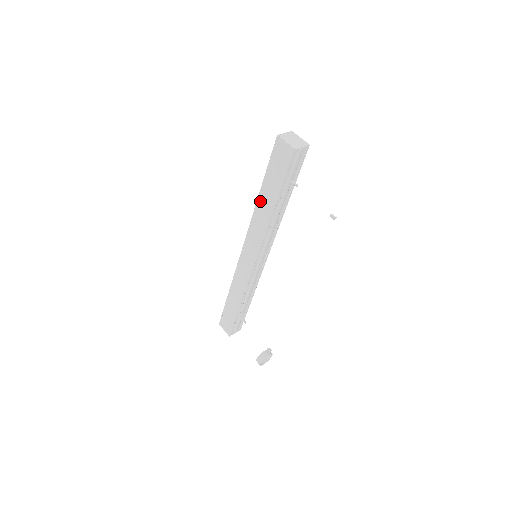
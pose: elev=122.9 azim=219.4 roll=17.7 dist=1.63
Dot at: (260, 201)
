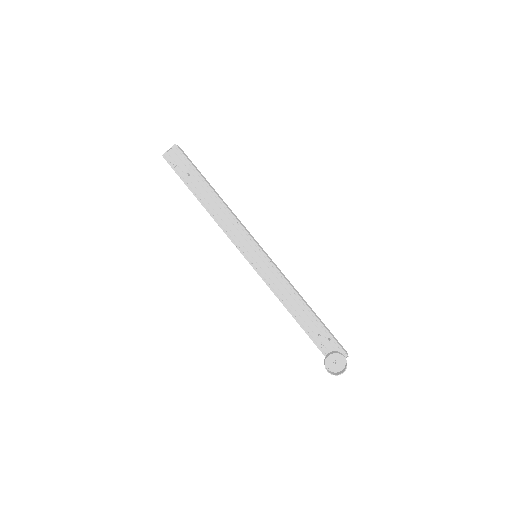
Dot at: occluded
